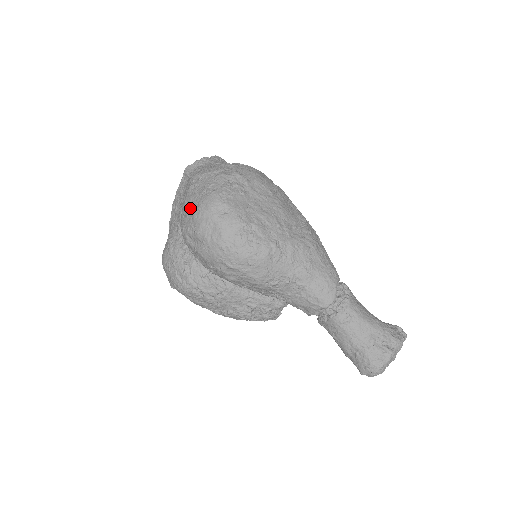
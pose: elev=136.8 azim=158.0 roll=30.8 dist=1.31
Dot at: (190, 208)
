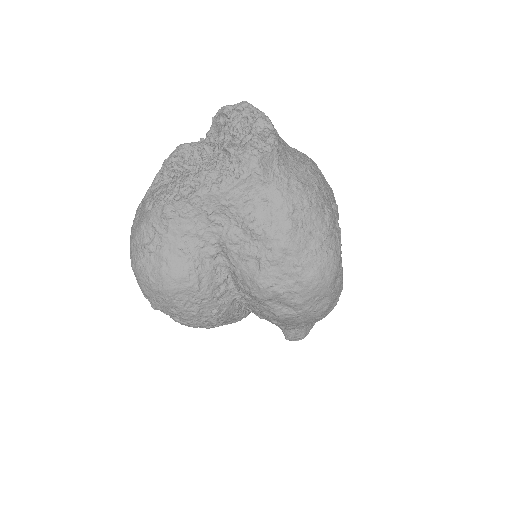
Dot at: (297, 268)
